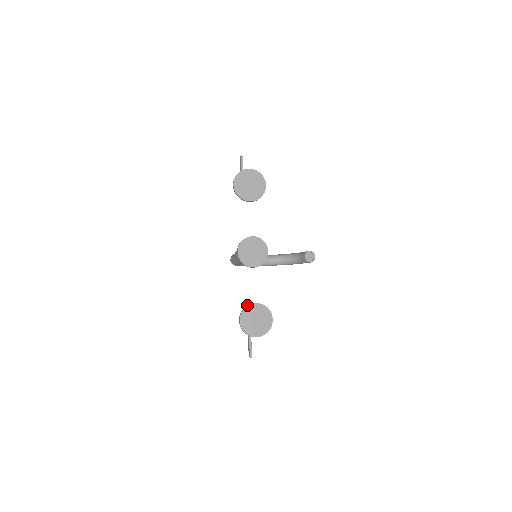
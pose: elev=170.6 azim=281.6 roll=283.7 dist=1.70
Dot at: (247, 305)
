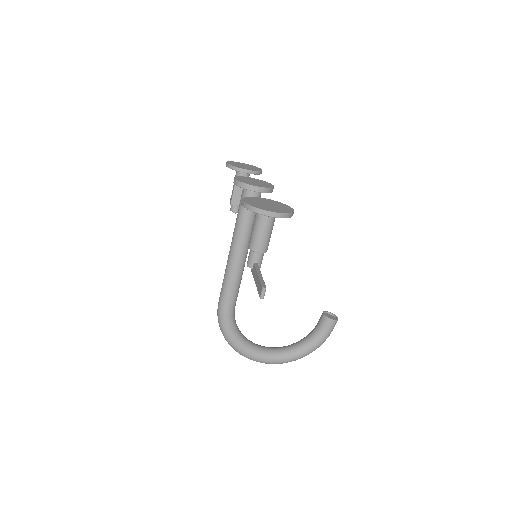
Dot at: occluded
